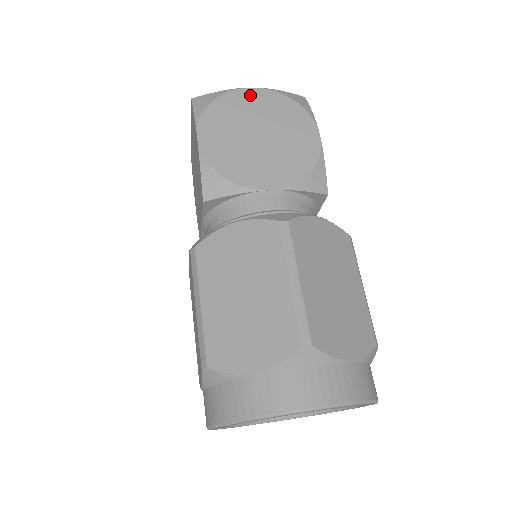
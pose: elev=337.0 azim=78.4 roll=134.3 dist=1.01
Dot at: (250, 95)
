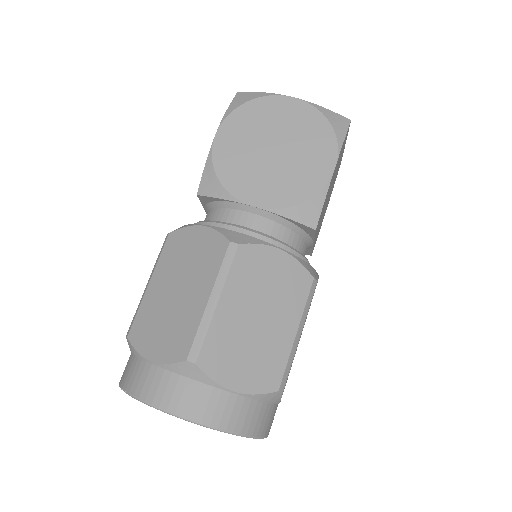
Dot at: (288, 105)
